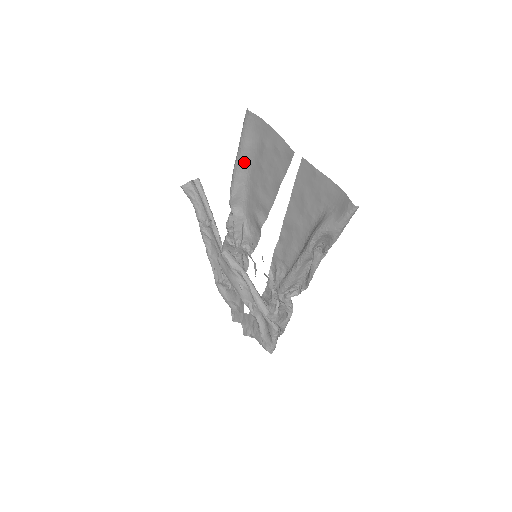
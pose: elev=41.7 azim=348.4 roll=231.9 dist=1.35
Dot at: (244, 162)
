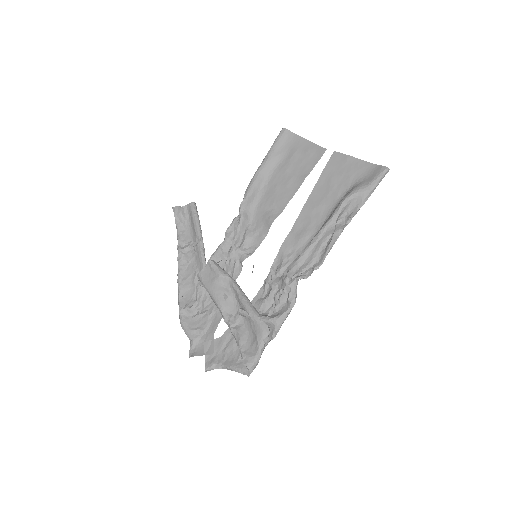
Dot at: (267, 169)
